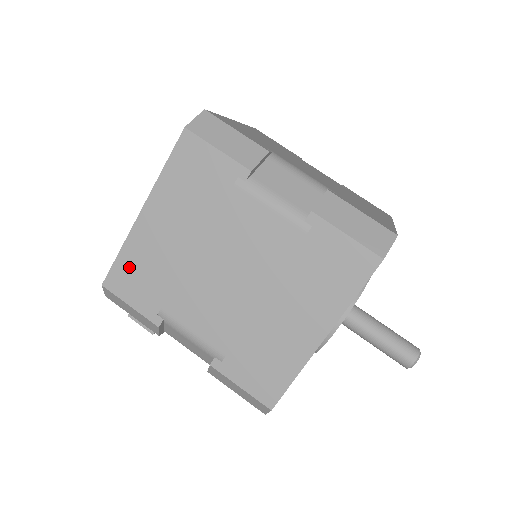
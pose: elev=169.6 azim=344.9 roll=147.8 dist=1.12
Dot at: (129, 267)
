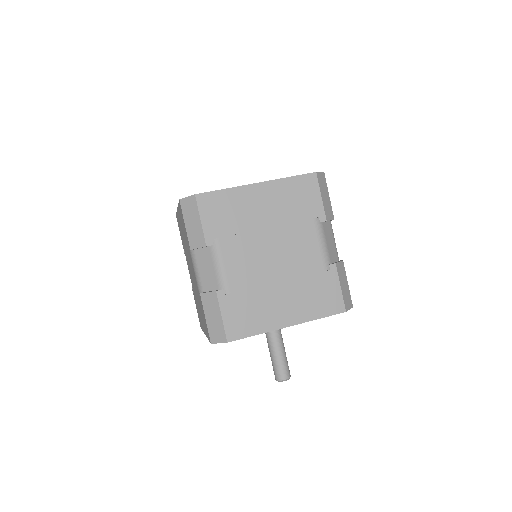
Dot at: (178, 222)
